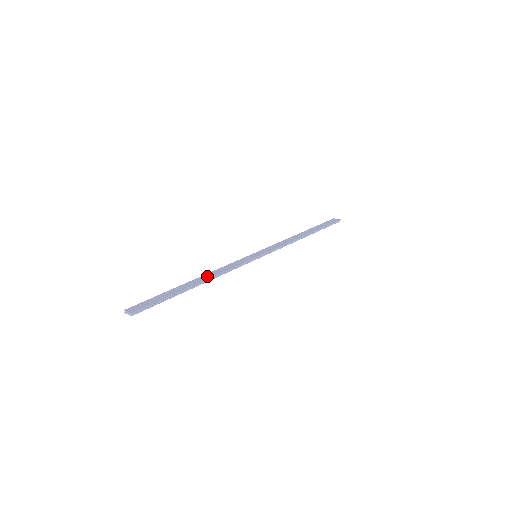
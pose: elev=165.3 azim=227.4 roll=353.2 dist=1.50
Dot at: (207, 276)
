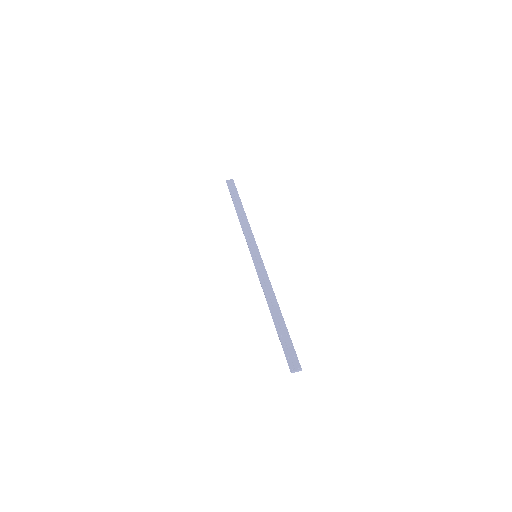
Dot at: (271, 299)
